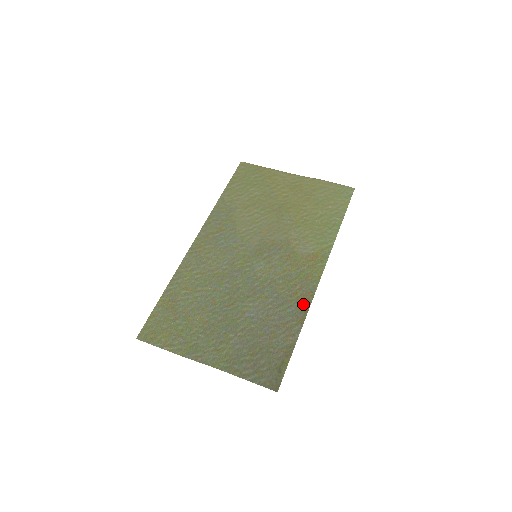
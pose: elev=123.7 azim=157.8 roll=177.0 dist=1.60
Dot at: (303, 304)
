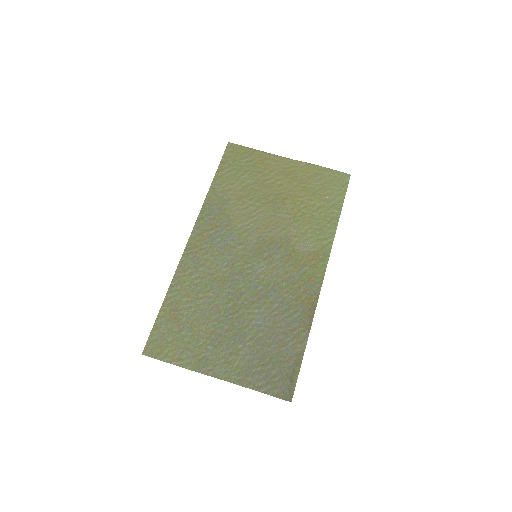
Dot at: (308, 308)
